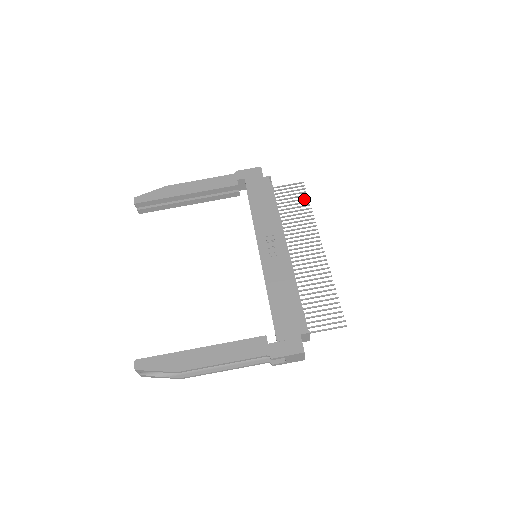
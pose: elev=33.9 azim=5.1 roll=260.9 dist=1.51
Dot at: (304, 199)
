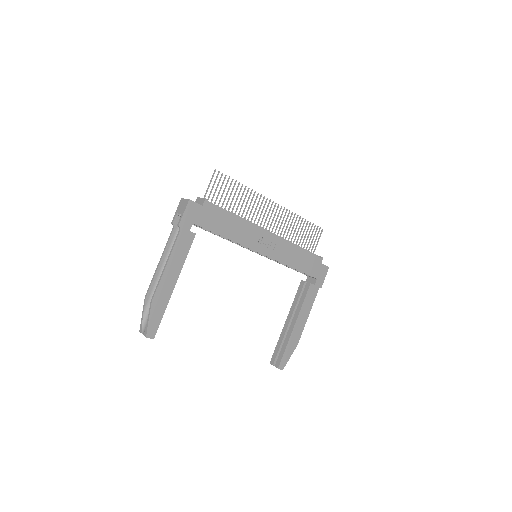
Dot at: occluded
